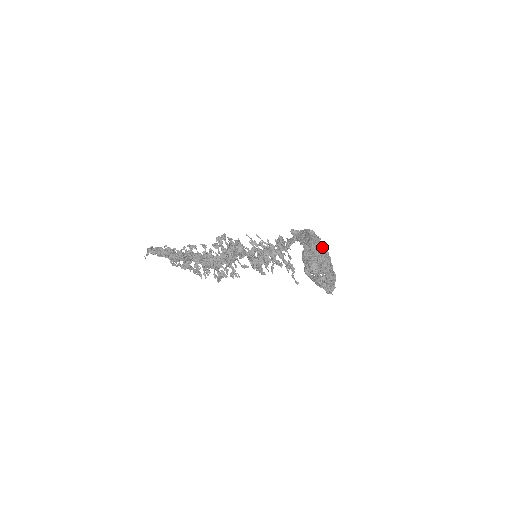
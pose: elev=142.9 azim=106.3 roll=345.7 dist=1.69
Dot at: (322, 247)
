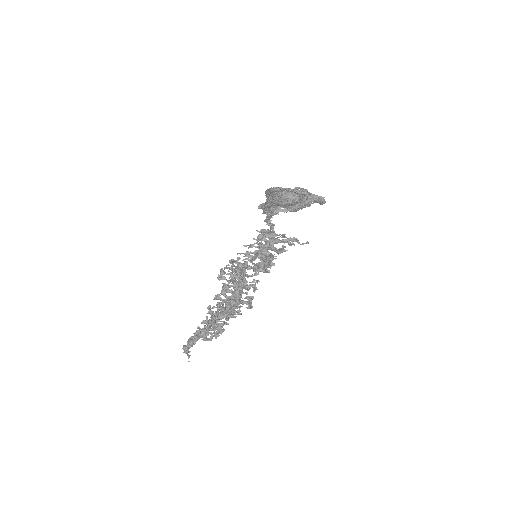
Dot at: occluded
